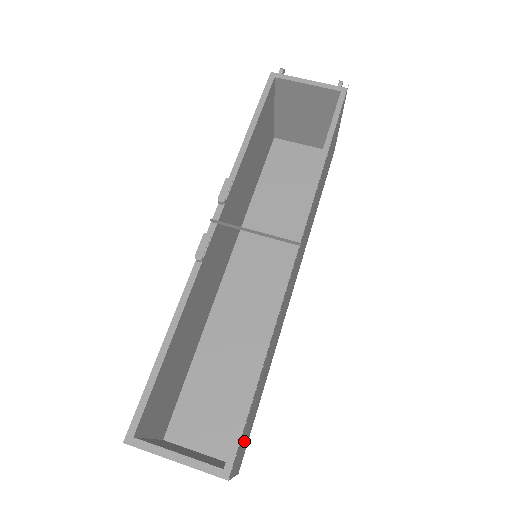
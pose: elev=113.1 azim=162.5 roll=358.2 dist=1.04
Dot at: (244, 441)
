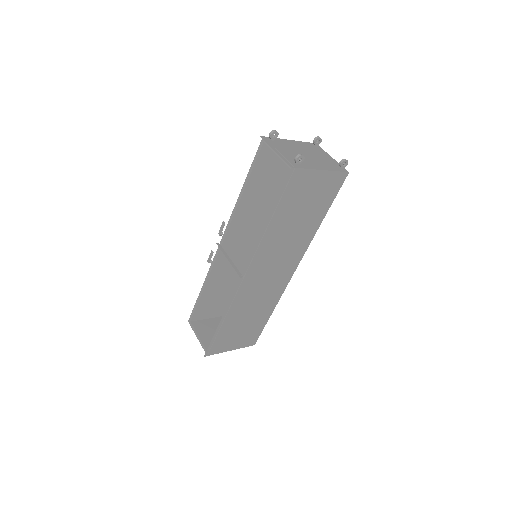
Dot at: (234, 341)
